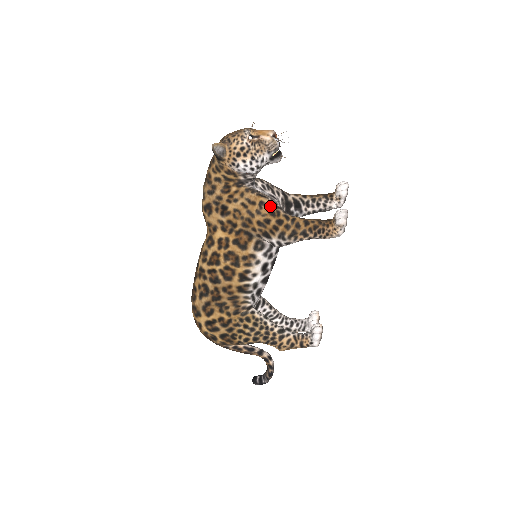
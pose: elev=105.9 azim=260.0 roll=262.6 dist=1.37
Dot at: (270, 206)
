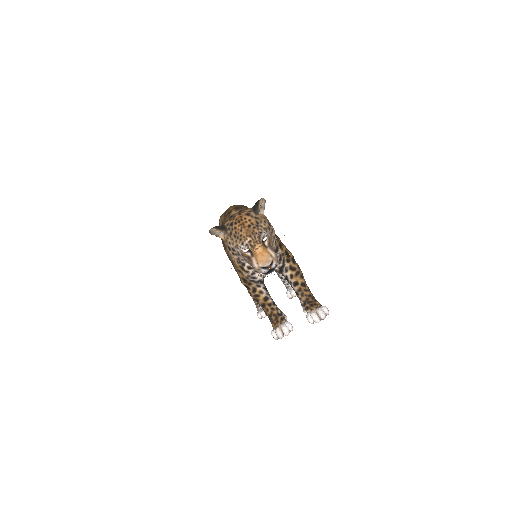
Dot at: (246, 277)
